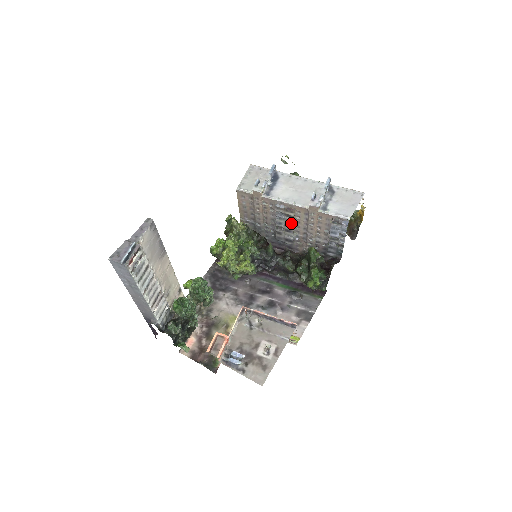
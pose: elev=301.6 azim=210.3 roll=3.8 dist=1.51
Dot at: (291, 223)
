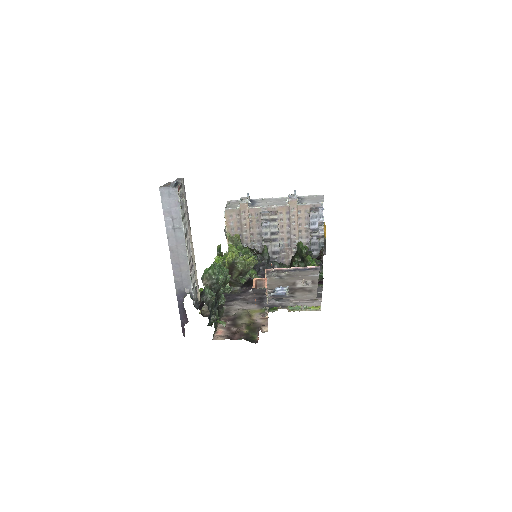
Dot at: (276, 229)
